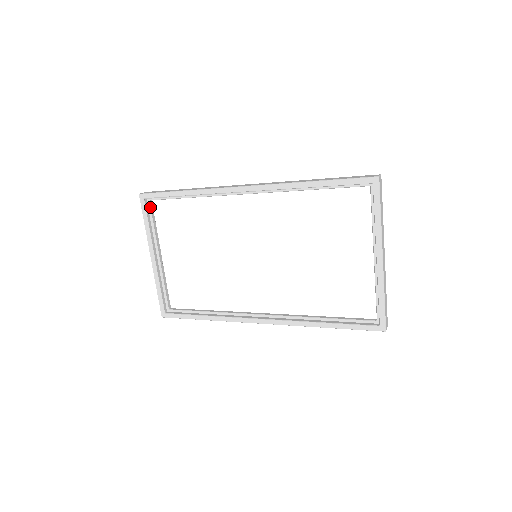
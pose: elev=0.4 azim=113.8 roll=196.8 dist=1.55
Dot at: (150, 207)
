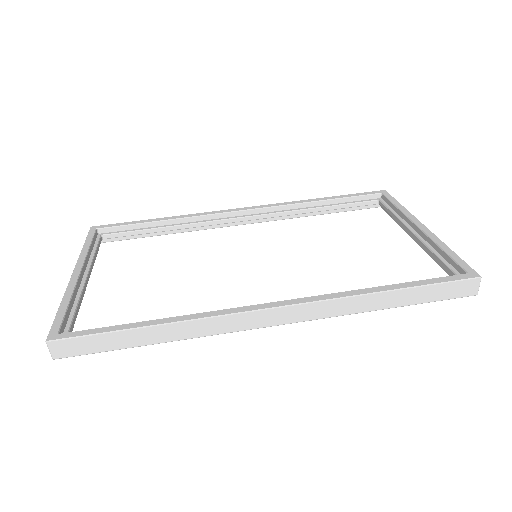
Dot at: occluded
